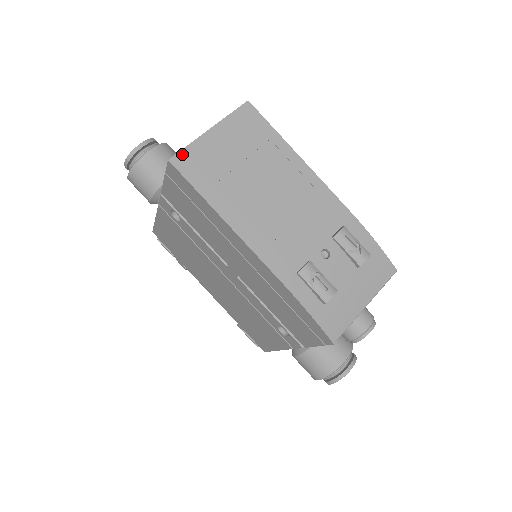
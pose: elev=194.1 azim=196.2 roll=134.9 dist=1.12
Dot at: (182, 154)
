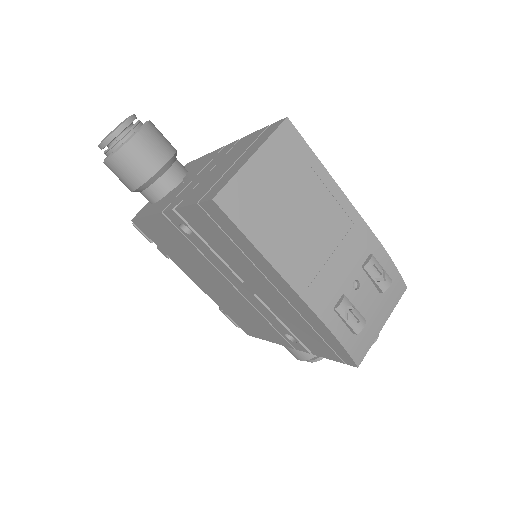
Dot at: (226, 190)
